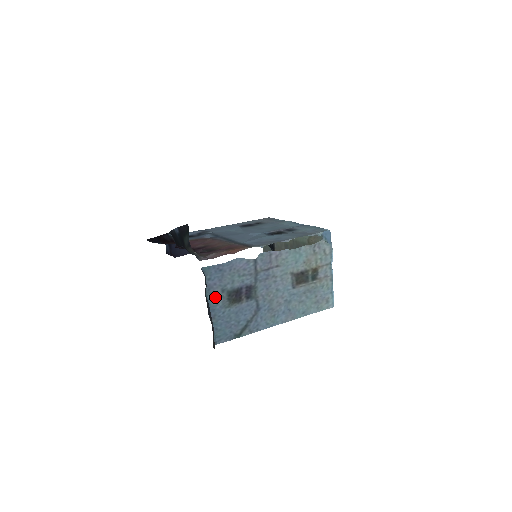
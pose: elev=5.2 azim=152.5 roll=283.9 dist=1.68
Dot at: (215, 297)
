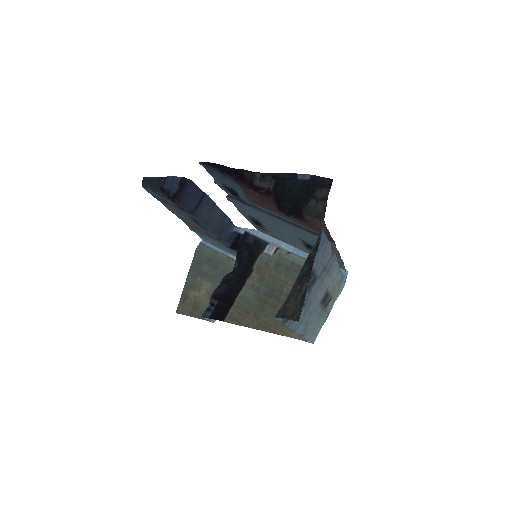
Dot at: occluded
